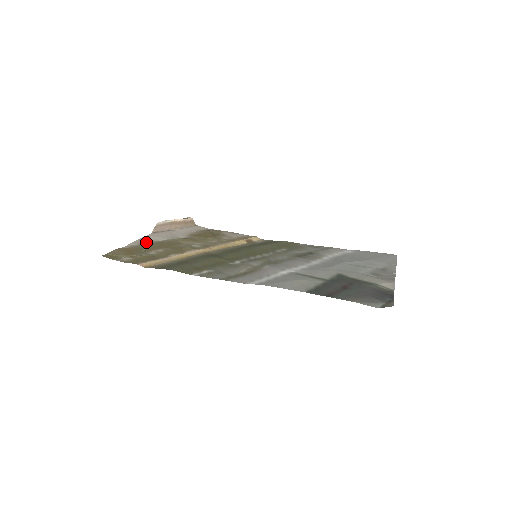
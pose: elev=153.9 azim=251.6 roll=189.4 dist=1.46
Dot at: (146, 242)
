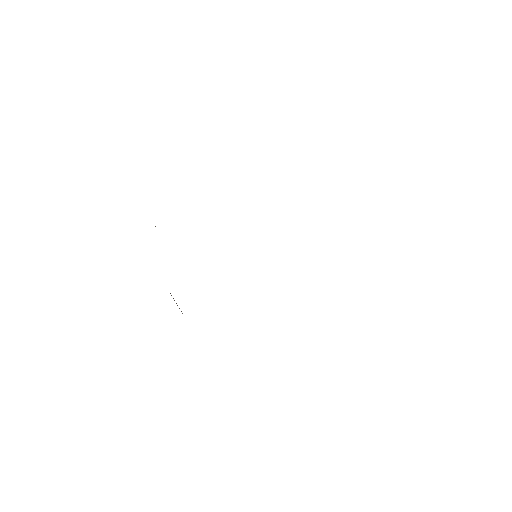
Dot at: occluded
